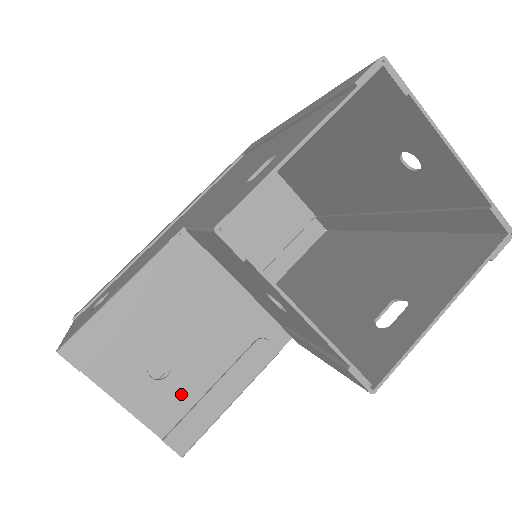
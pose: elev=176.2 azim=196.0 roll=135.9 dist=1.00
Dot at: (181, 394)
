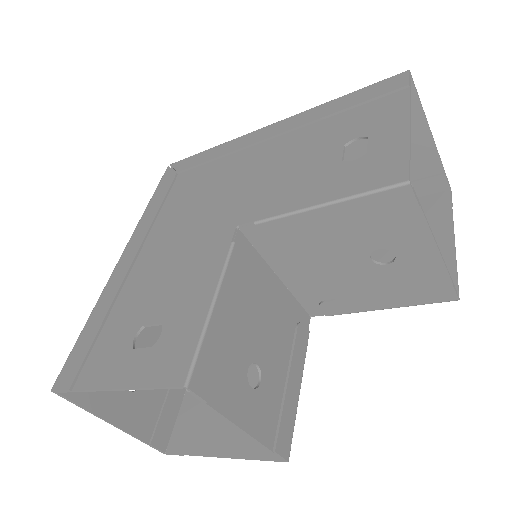
Dot at: (272, 397)
